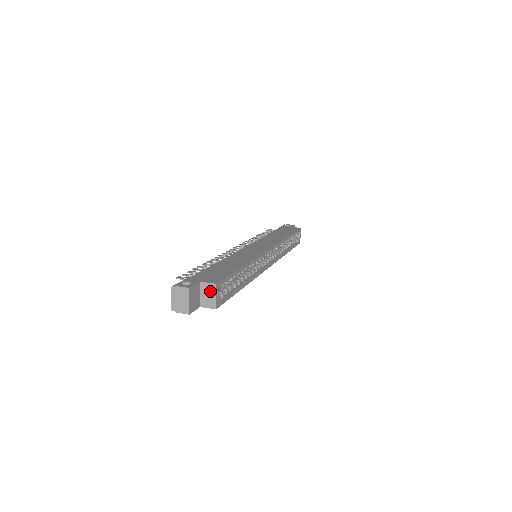
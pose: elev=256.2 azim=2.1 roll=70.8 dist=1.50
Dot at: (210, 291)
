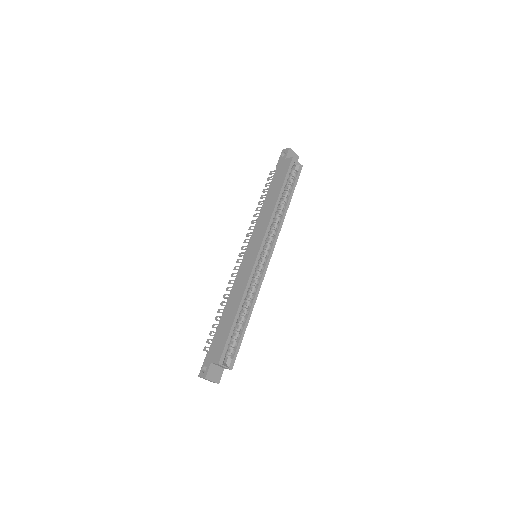
Dot at: occluded
